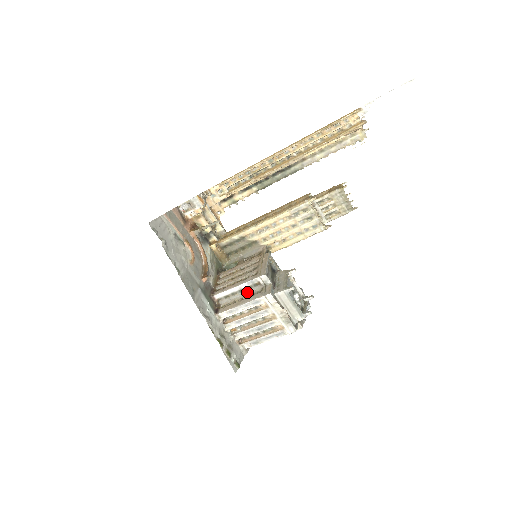
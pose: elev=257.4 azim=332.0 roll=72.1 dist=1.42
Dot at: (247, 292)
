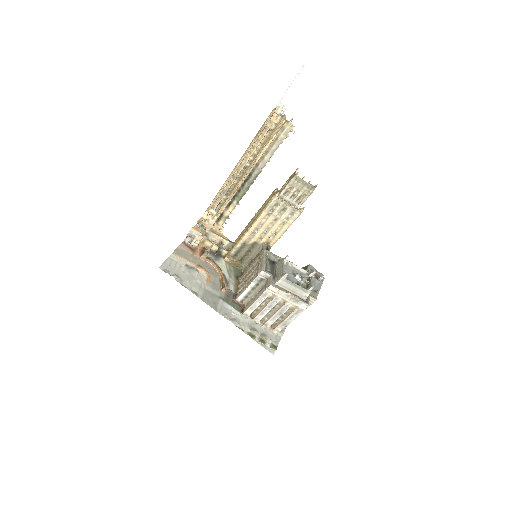
Dot at: (258, 288)
